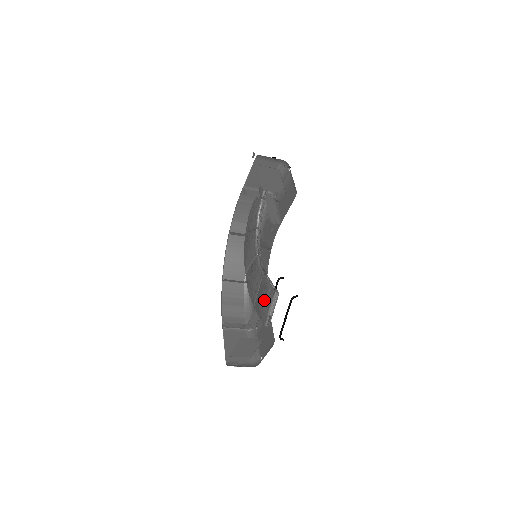
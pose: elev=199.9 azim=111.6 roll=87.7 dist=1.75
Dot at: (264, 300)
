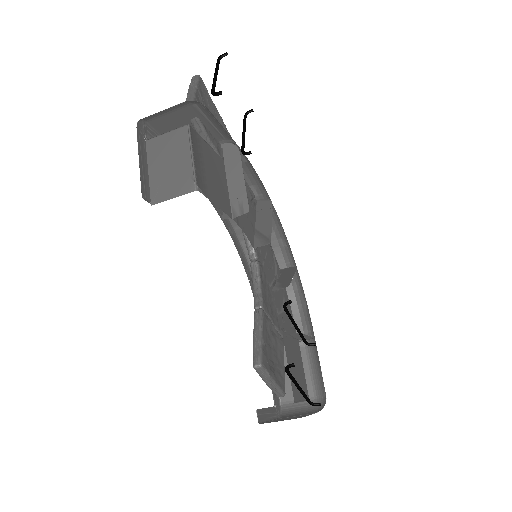
Dot at: occluded
